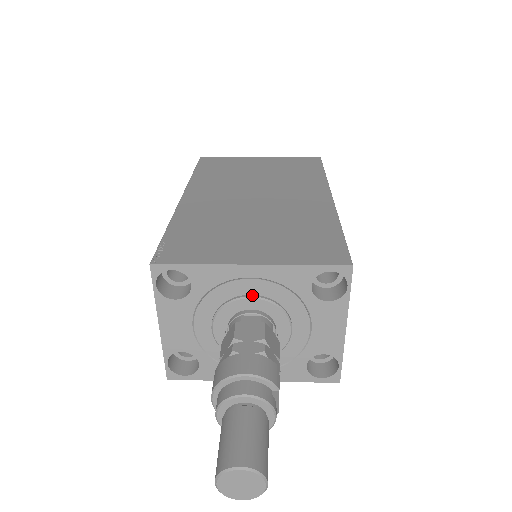
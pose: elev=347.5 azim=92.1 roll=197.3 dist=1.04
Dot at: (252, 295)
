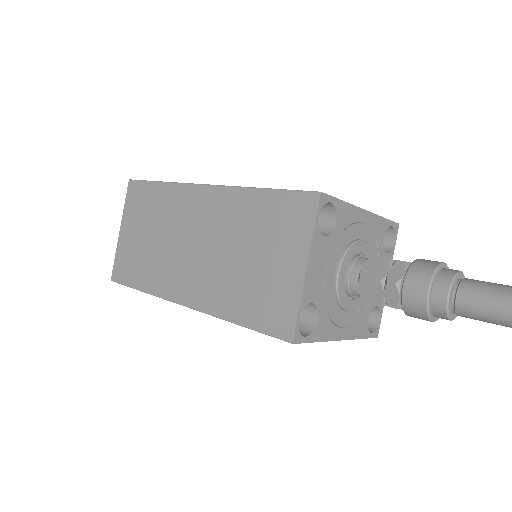
Dot at: (362, 240)
